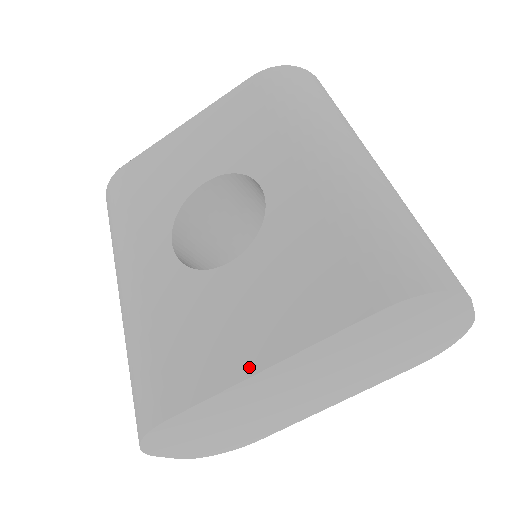
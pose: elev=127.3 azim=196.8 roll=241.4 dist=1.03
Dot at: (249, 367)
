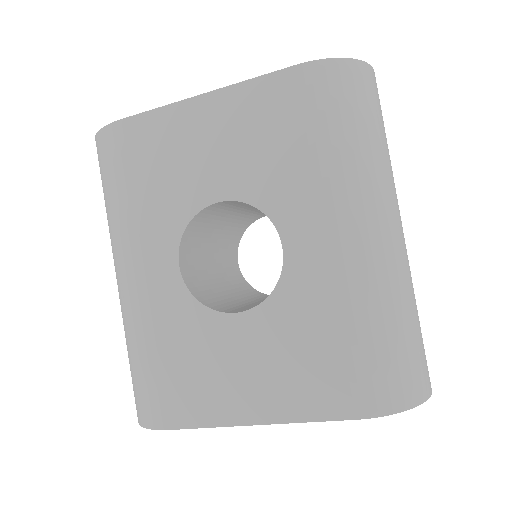
Dot at: (242, 418)
